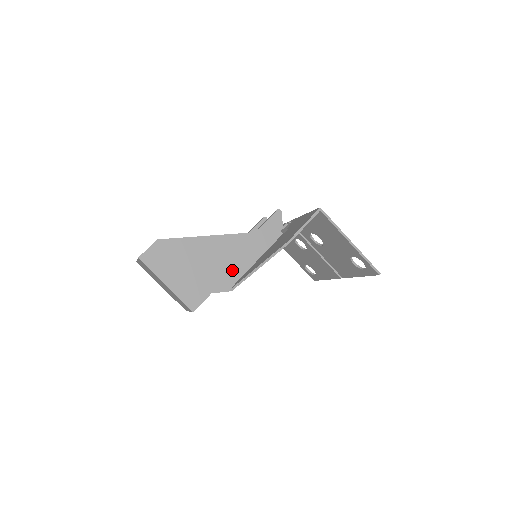
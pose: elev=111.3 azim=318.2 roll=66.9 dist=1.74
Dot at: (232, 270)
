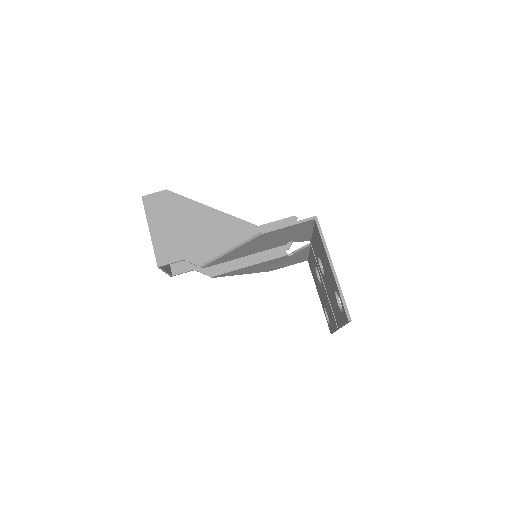
Dot at: (215, 249)
